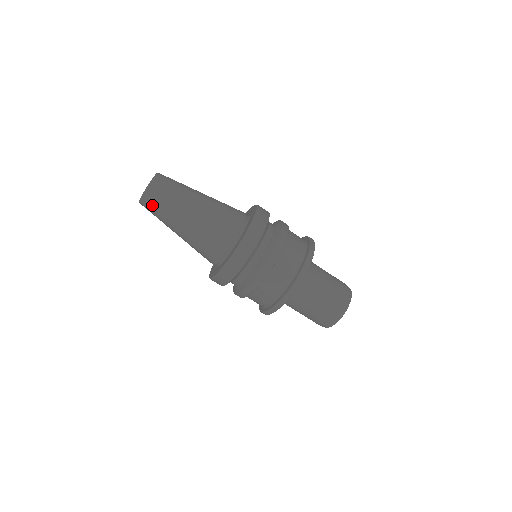
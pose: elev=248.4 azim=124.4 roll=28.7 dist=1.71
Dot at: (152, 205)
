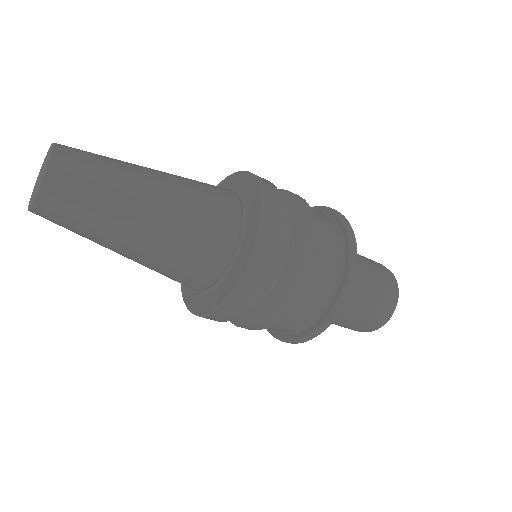
Dot at: (54, 222)
